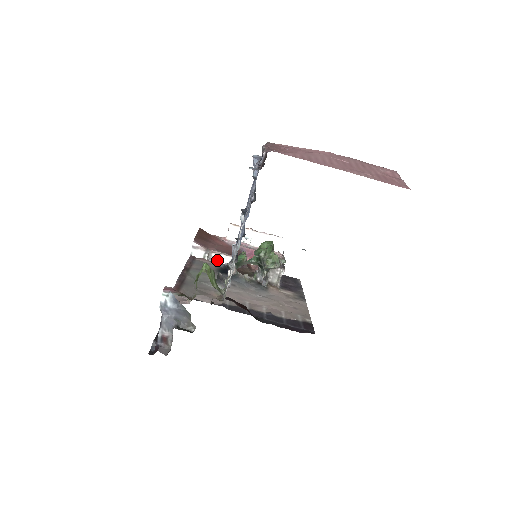
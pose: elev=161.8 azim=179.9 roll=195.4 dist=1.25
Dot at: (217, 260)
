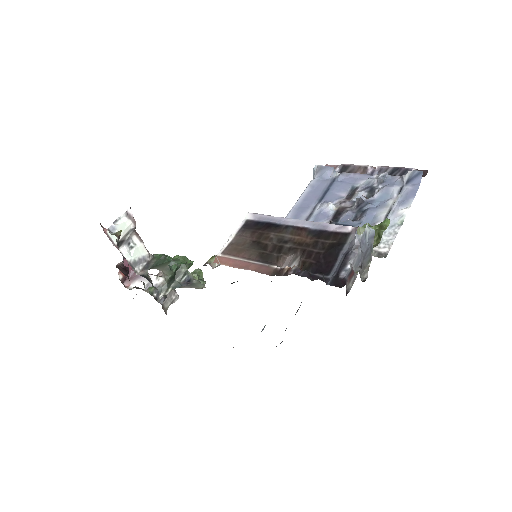
Dot at: (133, 246)
